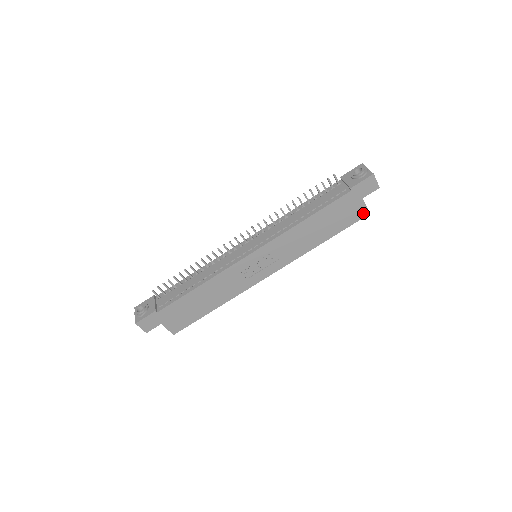
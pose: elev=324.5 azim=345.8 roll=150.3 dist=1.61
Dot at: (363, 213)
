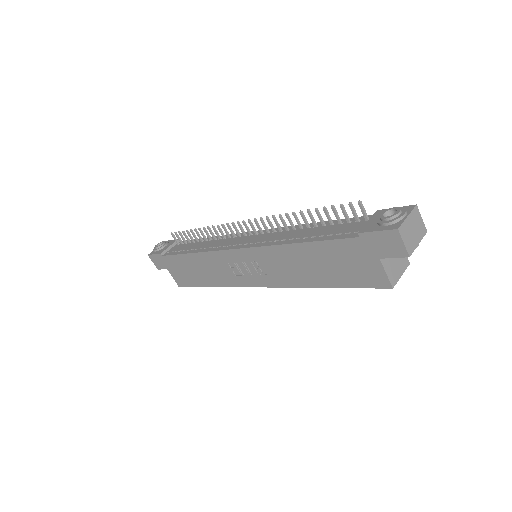
Dot at: (381, 281)
